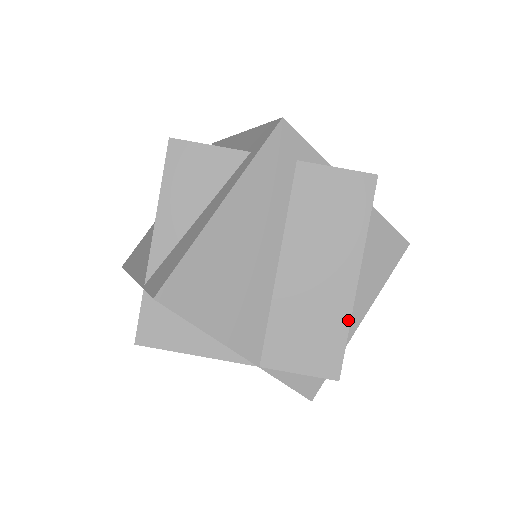
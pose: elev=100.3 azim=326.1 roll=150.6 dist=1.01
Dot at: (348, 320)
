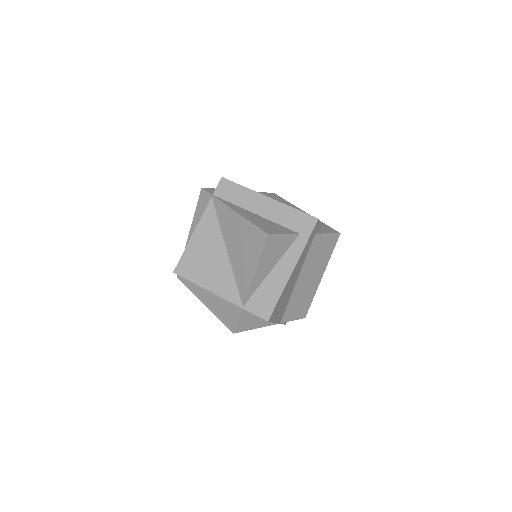
Dot at: (314, 294)
